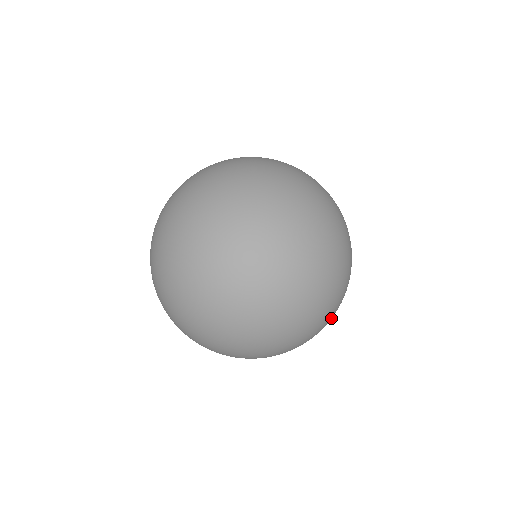
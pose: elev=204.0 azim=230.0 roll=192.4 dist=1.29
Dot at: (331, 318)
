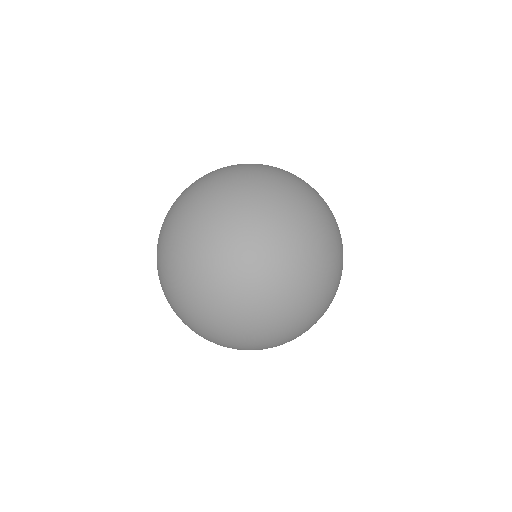
Dot at: (313, 280)
